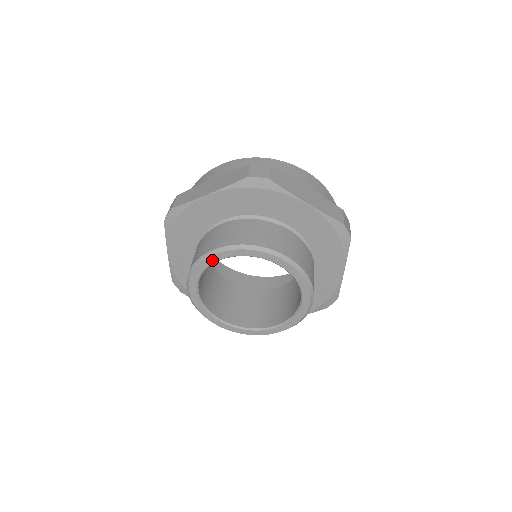
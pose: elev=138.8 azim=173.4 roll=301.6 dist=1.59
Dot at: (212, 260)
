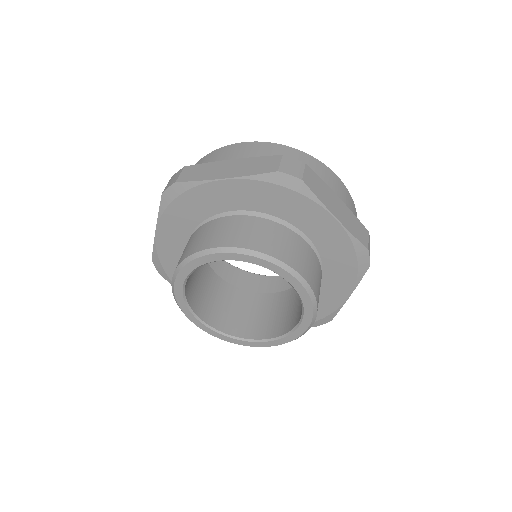
Dot at: (179, 290)
